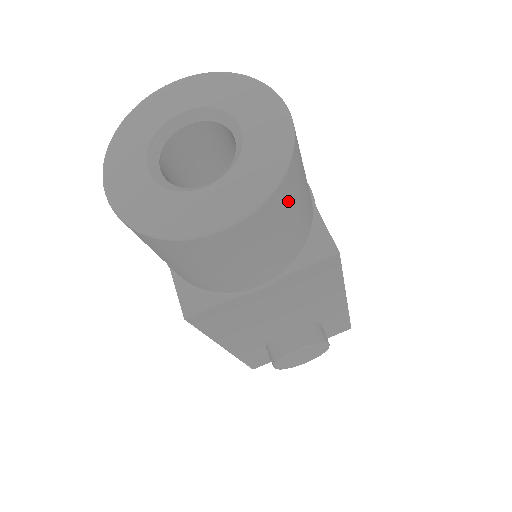
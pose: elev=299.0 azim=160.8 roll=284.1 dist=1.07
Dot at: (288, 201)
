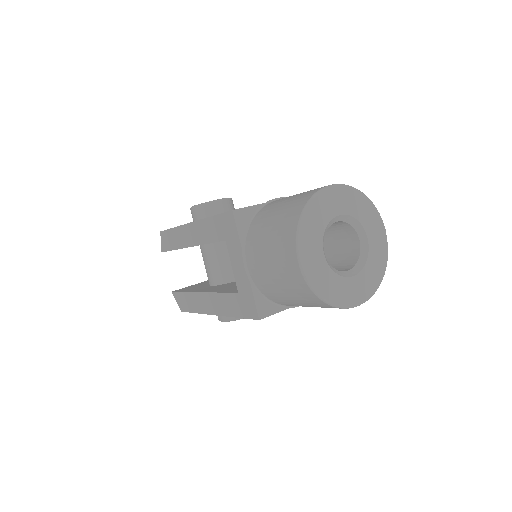
Dot at: occluded
